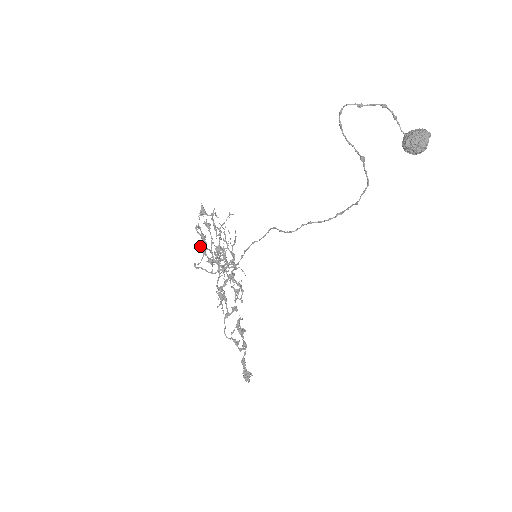
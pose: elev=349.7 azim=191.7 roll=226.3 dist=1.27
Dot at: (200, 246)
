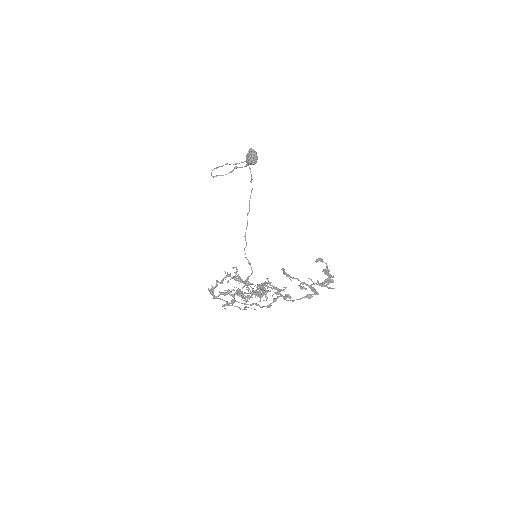
Dot at: occluded
